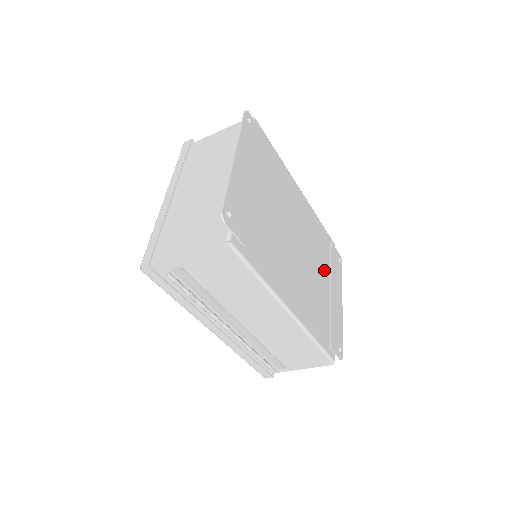
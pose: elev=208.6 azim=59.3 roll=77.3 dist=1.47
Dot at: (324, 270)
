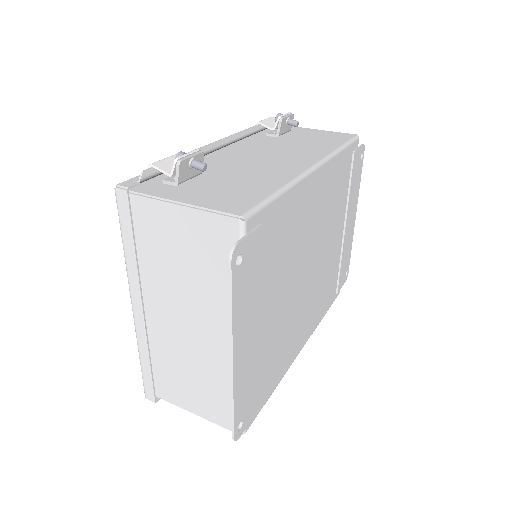
Dot at: (339, 218)
